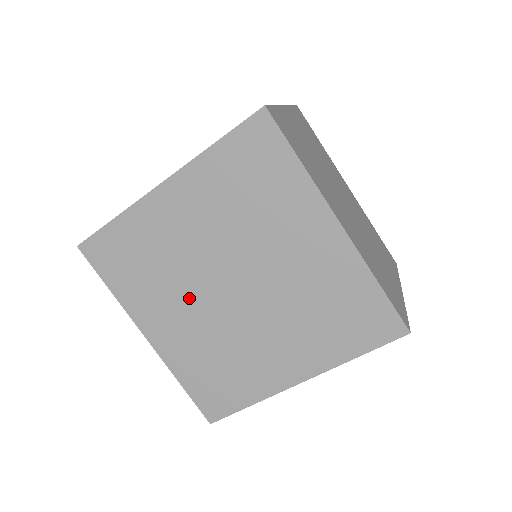
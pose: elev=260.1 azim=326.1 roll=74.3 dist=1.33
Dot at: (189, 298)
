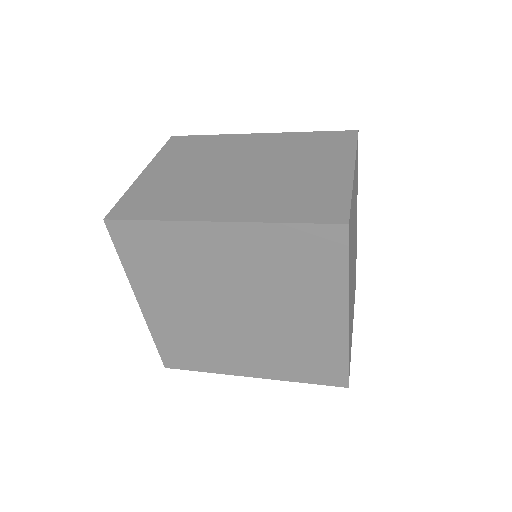
Dot at: (194, 300)
